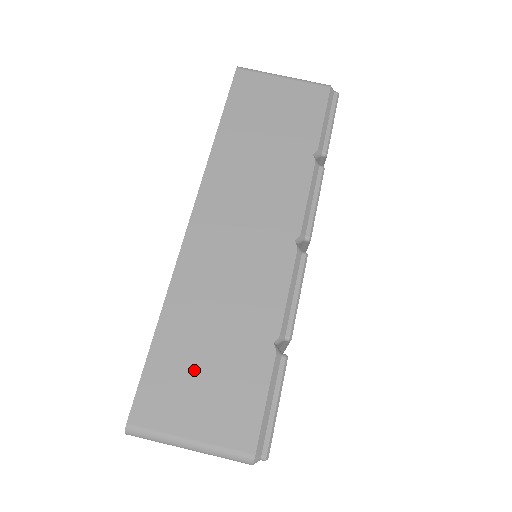
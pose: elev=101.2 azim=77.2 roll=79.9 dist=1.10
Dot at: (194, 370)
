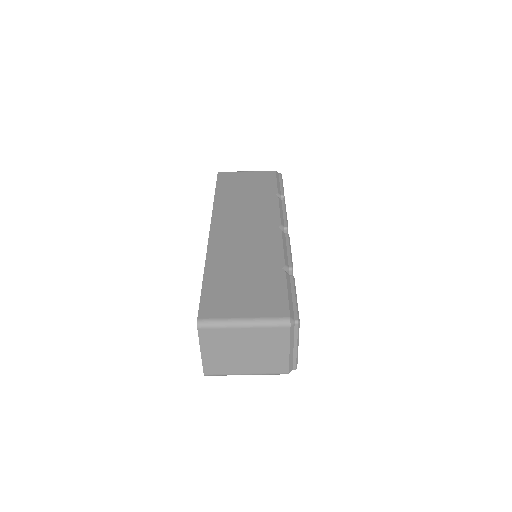
Dot at: (235, 288)
